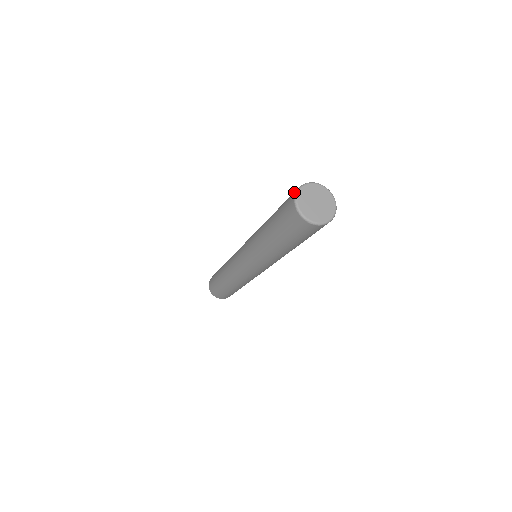
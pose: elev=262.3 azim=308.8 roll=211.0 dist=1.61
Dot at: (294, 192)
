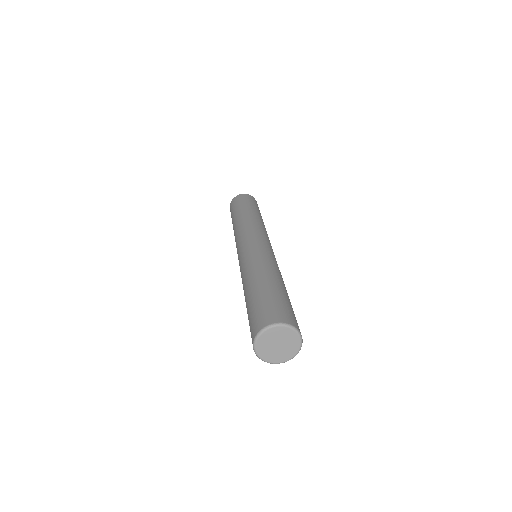
Dot at: (261, 324)
